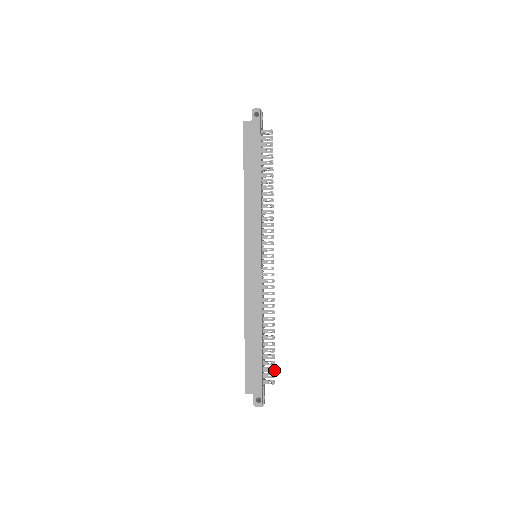
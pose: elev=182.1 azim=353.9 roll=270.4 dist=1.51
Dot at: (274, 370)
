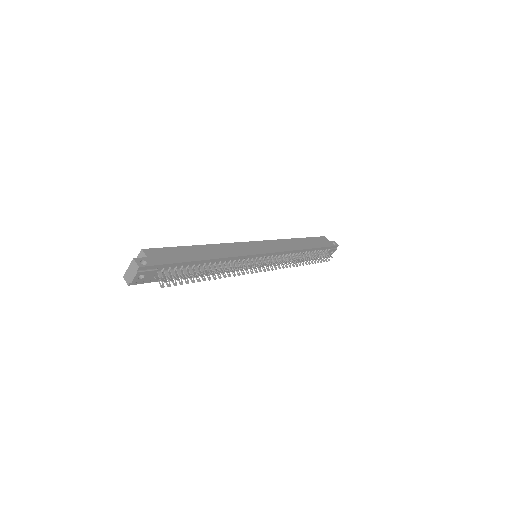
Dot at: (179, 279)
